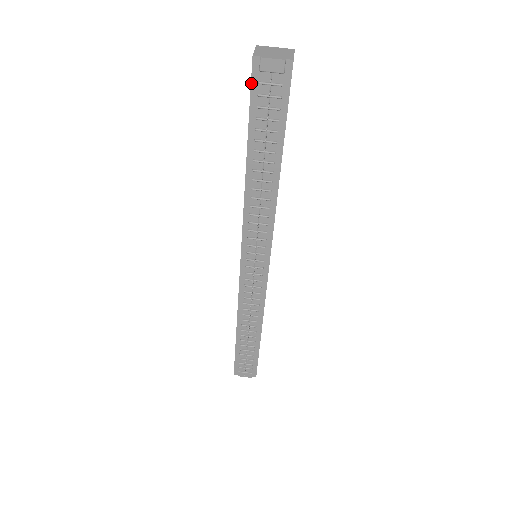
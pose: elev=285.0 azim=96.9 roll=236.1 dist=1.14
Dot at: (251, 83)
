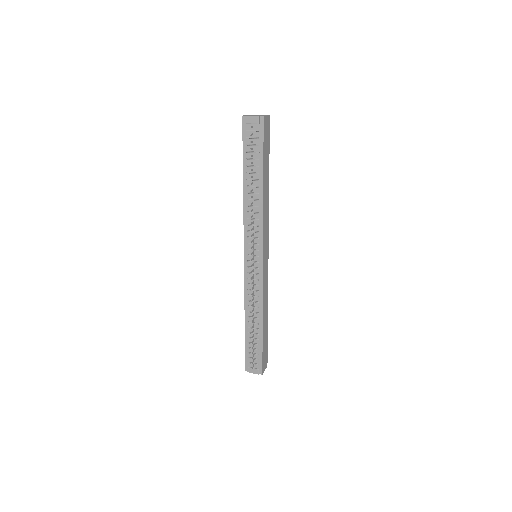
Dot at: (242, 131)
